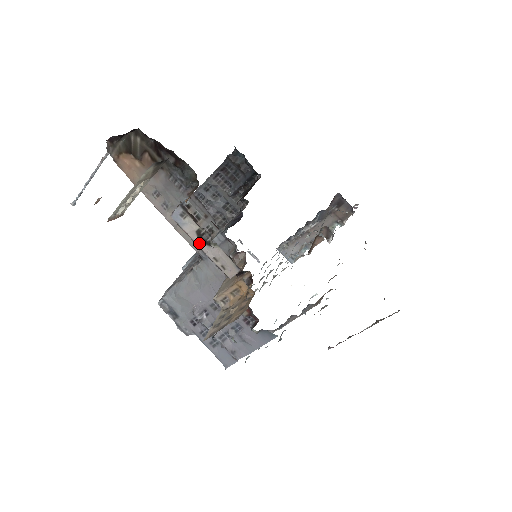
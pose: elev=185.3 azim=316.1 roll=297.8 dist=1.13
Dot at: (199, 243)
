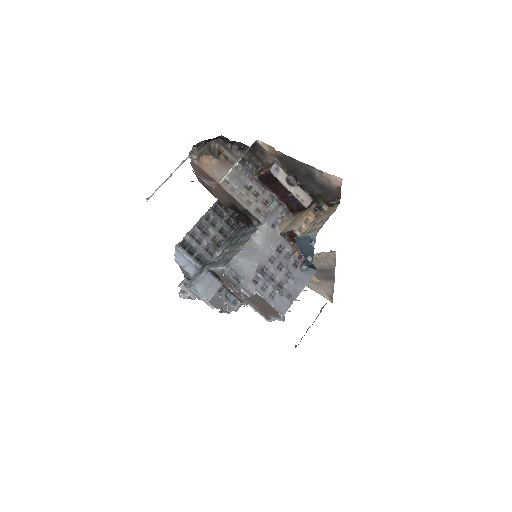
Dot at: (288, 186)
